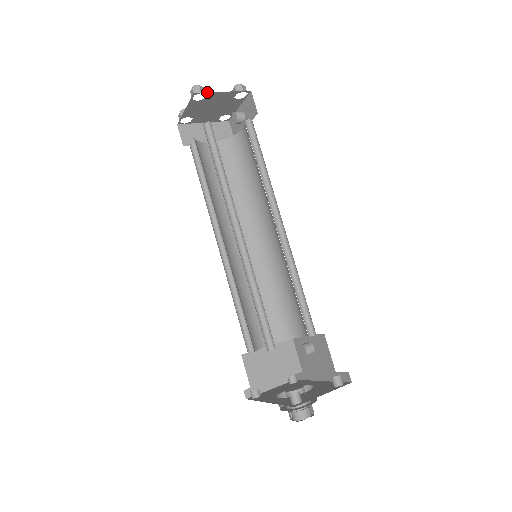
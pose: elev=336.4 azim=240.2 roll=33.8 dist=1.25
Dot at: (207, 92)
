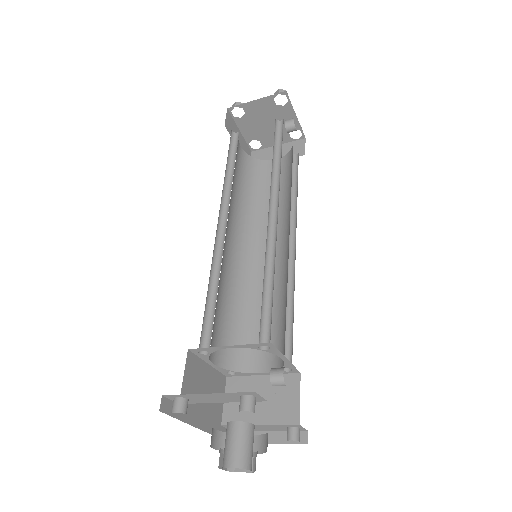
Dot at: (240, 104)
